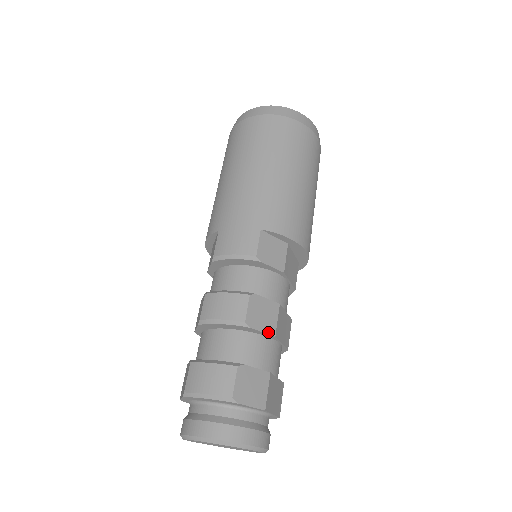
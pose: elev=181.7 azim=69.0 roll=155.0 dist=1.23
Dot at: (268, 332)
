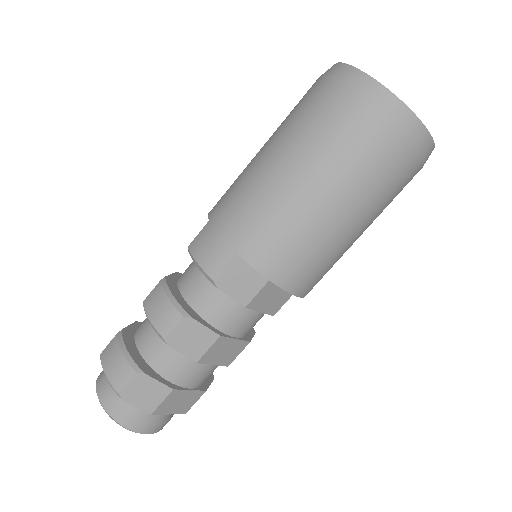
Dot at: (190, 356)
